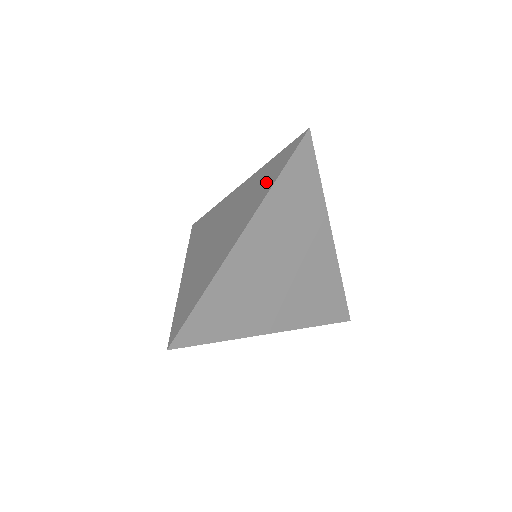
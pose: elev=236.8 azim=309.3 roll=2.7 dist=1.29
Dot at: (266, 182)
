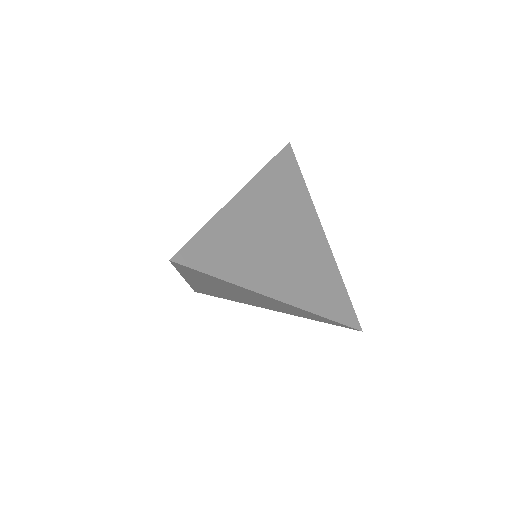
Dot at: occluded
